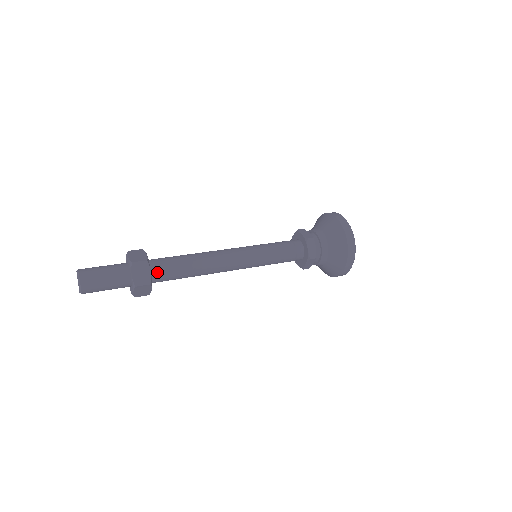
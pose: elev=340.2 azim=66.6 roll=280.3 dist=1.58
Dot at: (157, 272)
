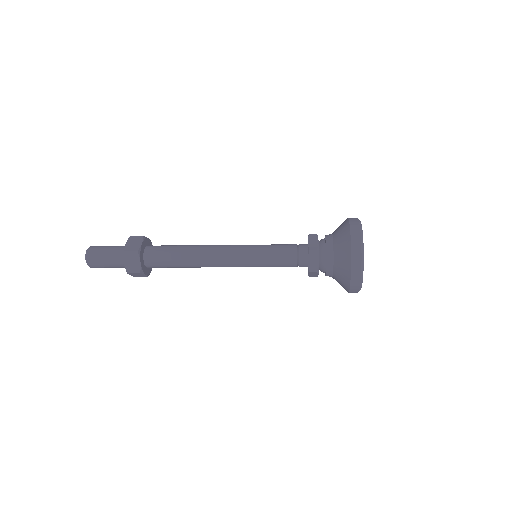
Dot at: (151, 250)
